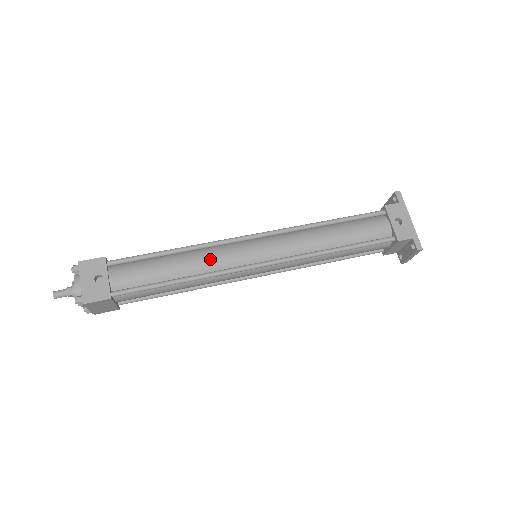
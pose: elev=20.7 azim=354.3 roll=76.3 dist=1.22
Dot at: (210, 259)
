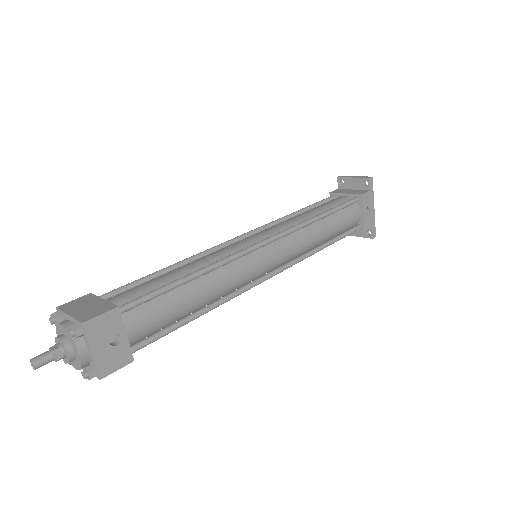
Dot at: (230, 280)
